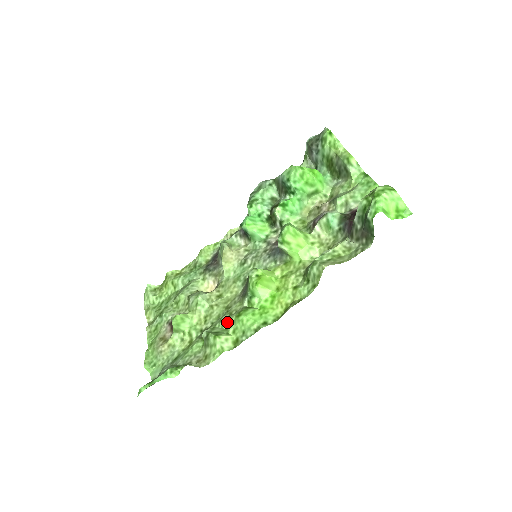
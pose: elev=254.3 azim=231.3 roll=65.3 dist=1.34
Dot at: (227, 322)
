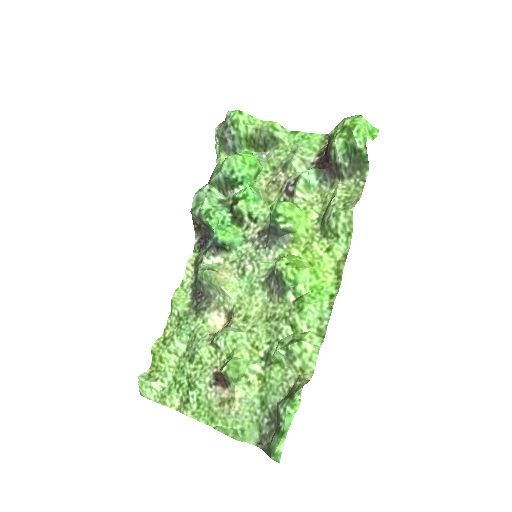
Dot at: (290, 326)
